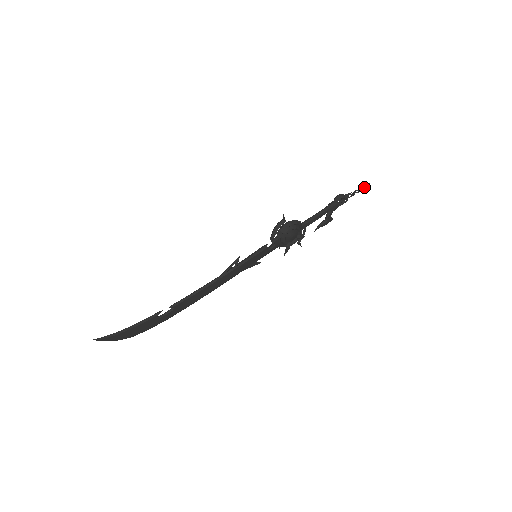
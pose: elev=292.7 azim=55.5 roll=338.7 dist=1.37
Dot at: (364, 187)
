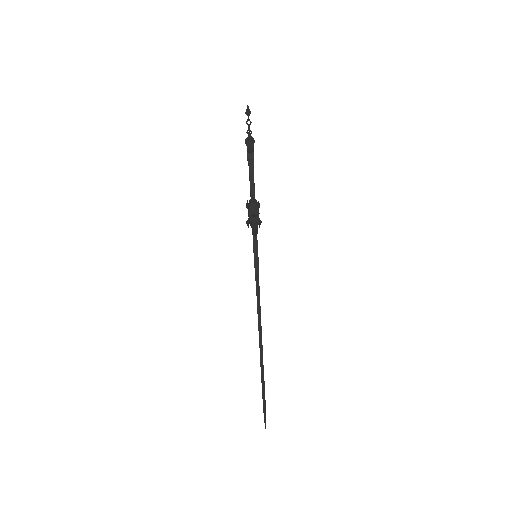
Dot at: (250, 113)
